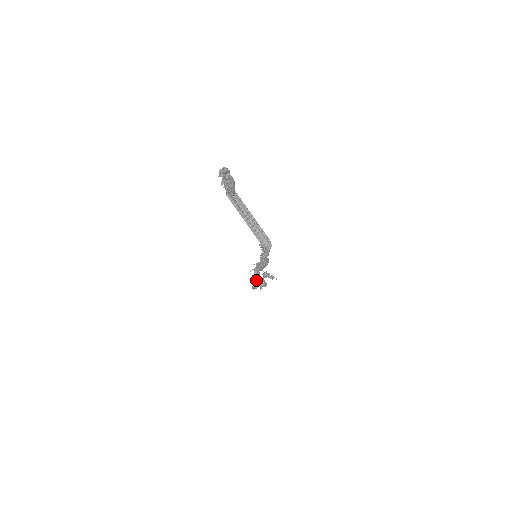
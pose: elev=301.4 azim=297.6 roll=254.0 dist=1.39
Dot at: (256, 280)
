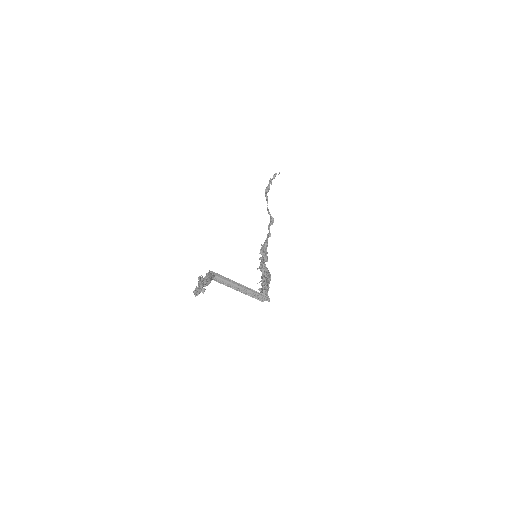
Dot at: occluded
